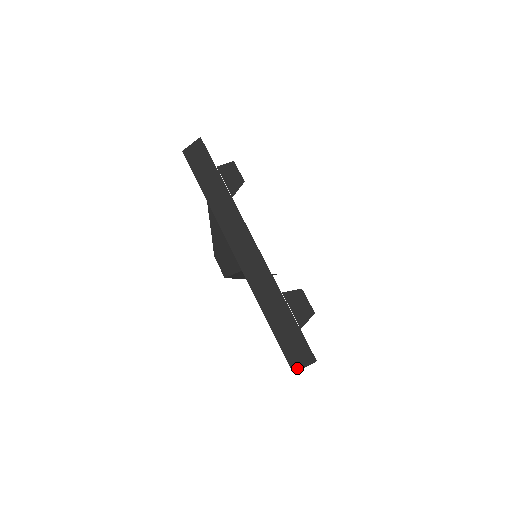
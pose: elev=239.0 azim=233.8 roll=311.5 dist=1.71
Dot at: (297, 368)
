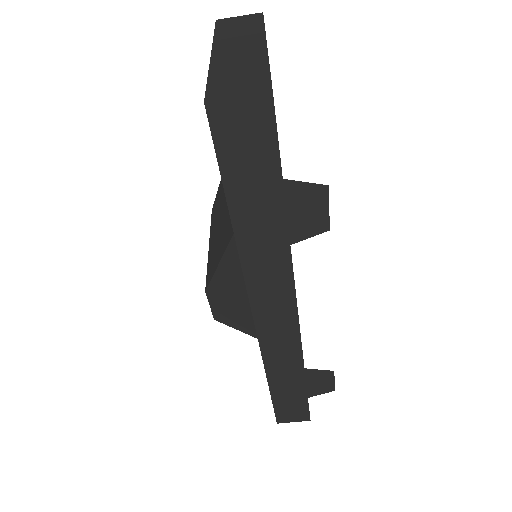
Dot at: (284, 422)
